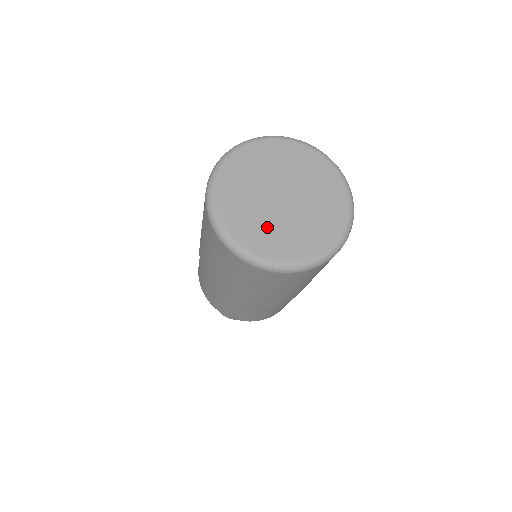
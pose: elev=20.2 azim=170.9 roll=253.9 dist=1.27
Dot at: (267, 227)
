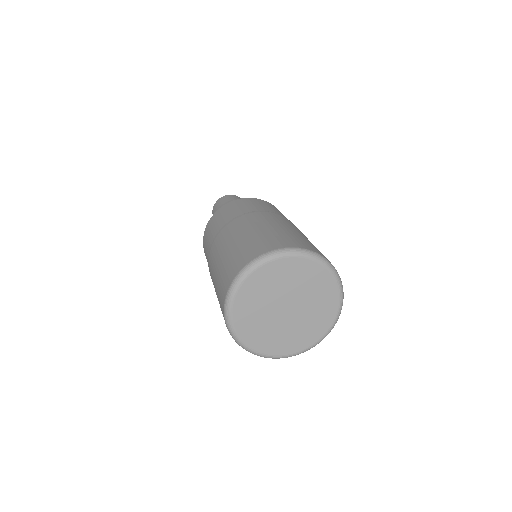
Dot at: (258, 319)
